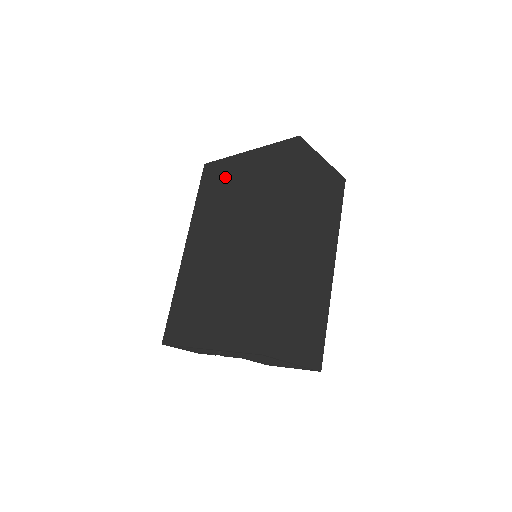
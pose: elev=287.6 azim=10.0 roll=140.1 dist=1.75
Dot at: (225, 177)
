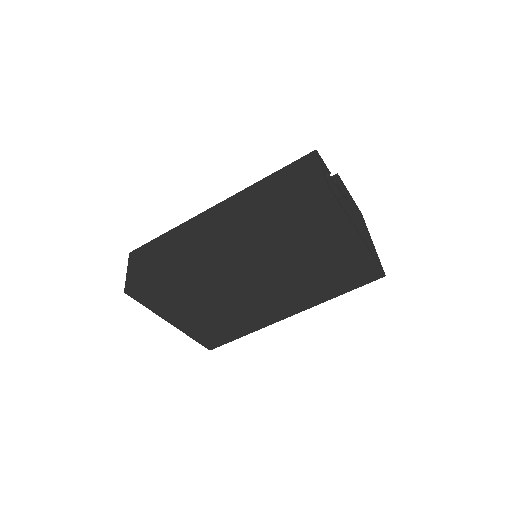
Dot at: (321, 233)
